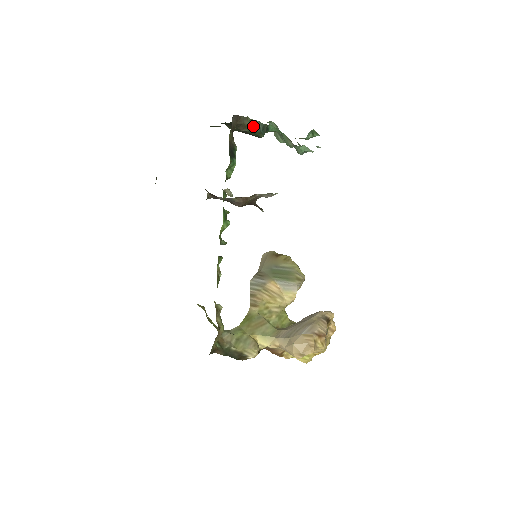
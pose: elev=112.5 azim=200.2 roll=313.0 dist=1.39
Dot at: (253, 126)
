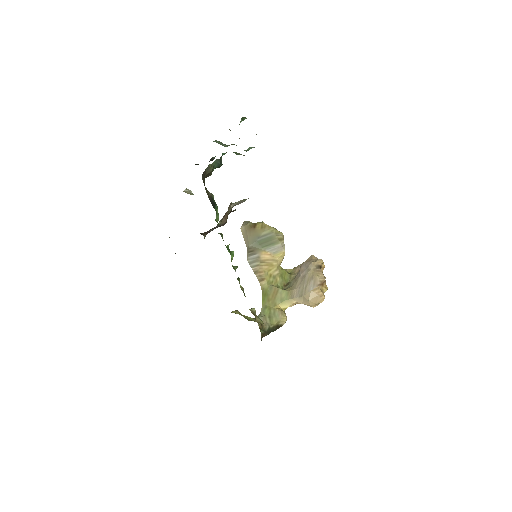
Dot at: (214, 167)
